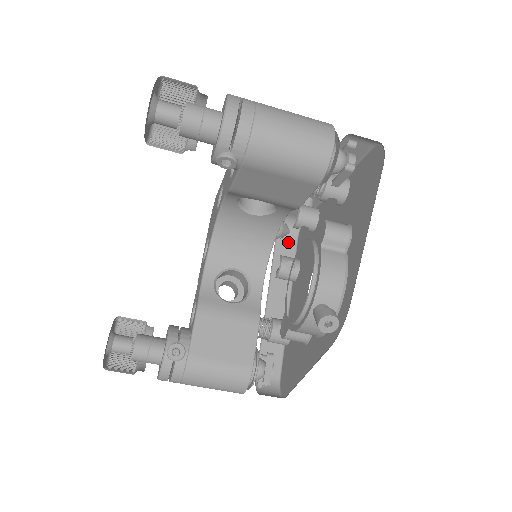
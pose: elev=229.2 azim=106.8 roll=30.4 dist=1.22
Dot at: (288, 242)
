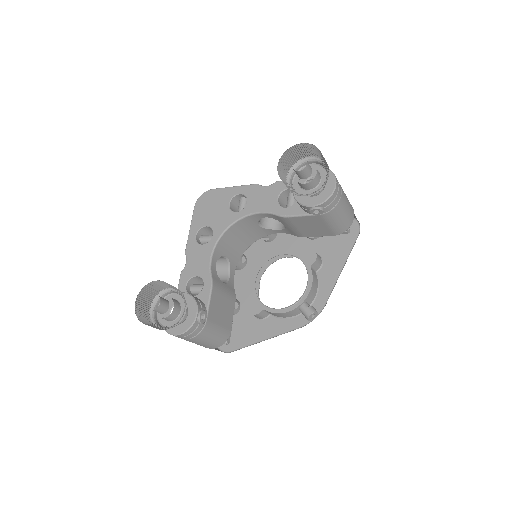
Dot at: occluded
